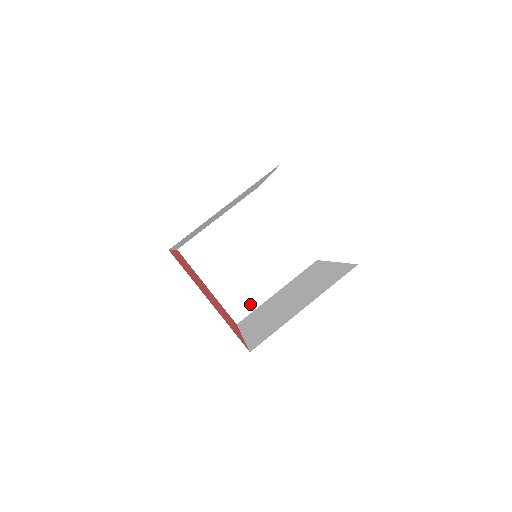
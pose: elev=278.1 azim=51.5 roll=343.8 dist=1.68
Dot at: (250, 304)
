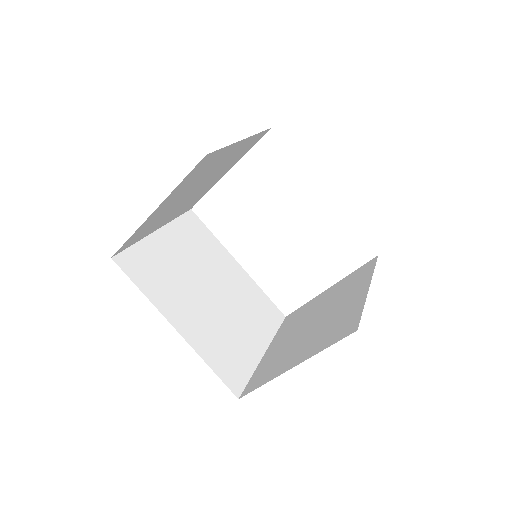
Dot at: (353, 316)
